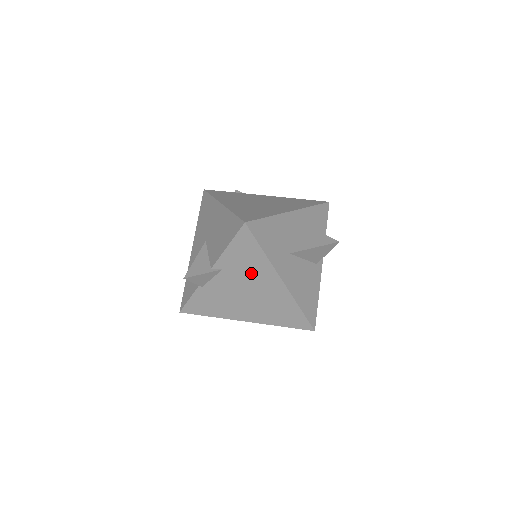
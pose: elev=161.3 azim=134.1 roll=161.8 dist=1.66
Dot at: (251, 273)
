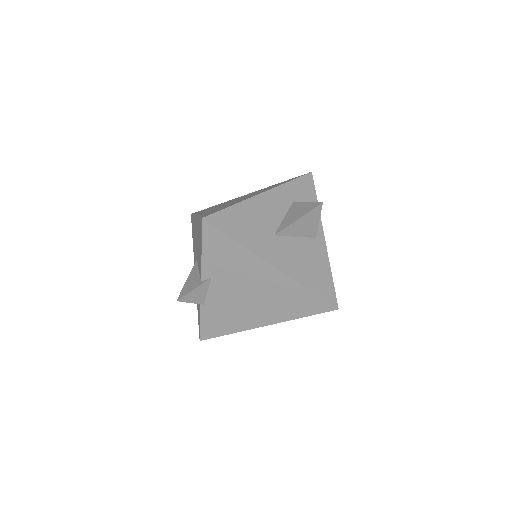
Dot at: (239, 270)
